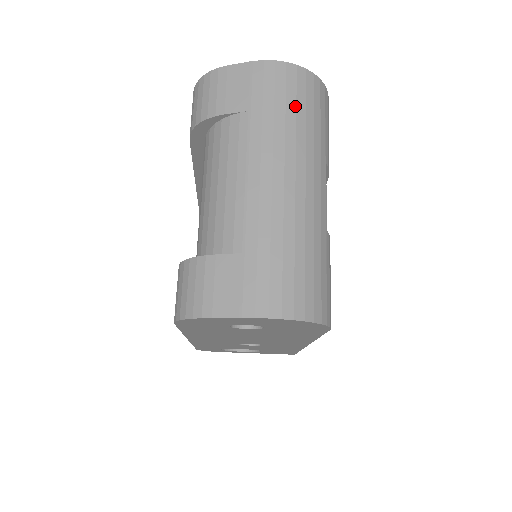
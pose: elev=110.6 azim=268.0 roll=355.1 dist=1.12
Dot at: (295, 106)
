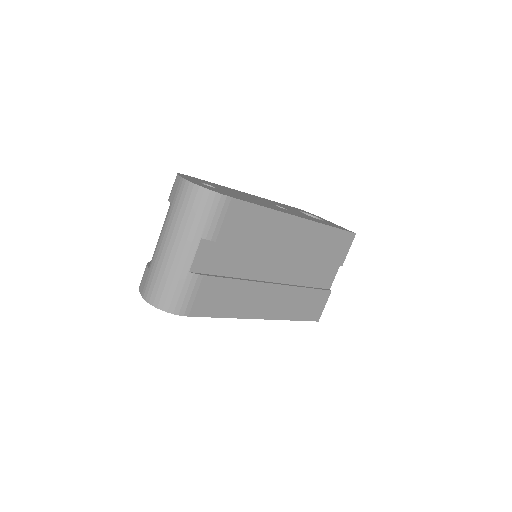
Dot at: (186, 207)
